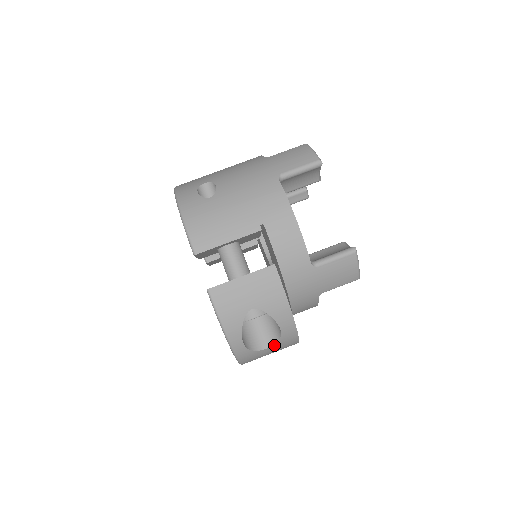
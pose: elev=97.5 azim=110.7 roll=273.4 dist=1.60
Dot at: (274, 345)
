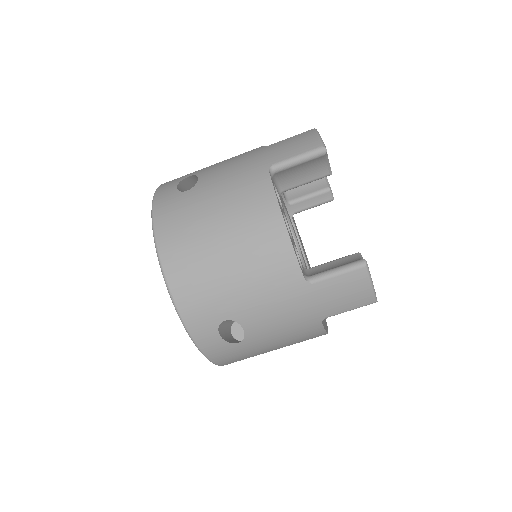
Dot at: occluded
